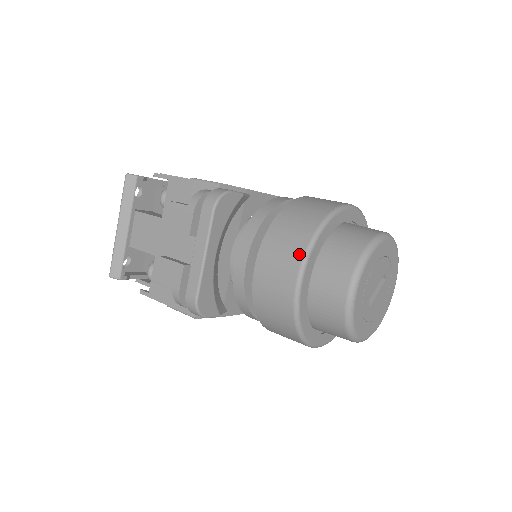
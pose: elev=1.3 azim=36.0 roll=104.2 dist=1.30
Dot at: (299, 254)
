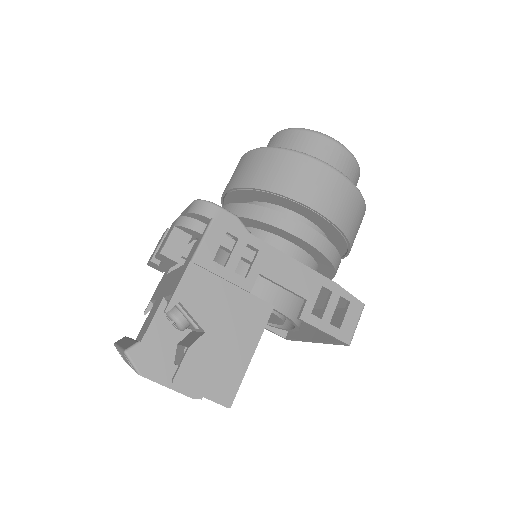
Dot at: occluded
